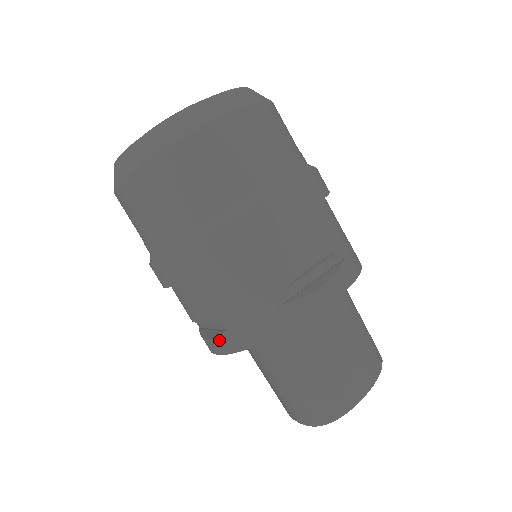
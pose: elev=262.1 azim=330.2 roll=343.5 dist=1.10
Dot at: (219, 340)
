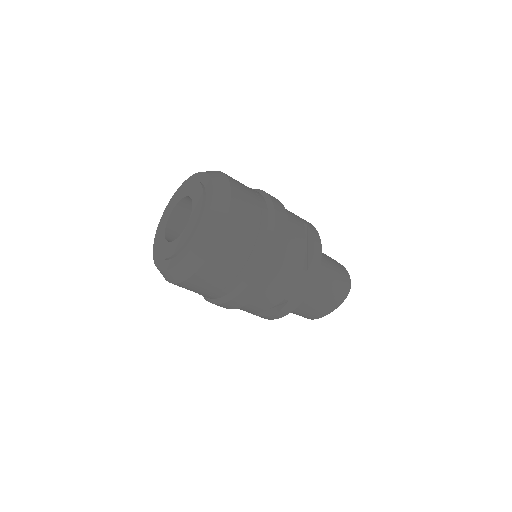
Dot at: occluded
